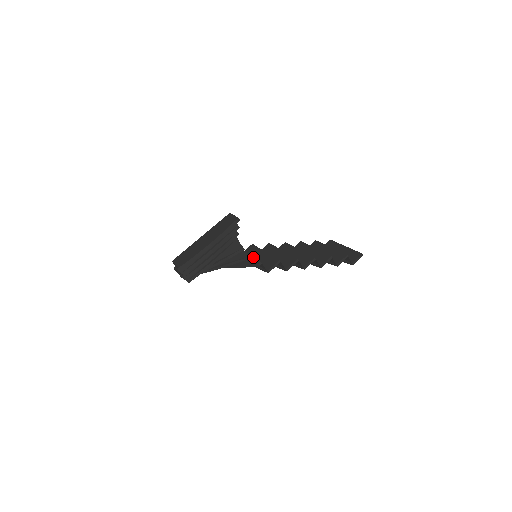
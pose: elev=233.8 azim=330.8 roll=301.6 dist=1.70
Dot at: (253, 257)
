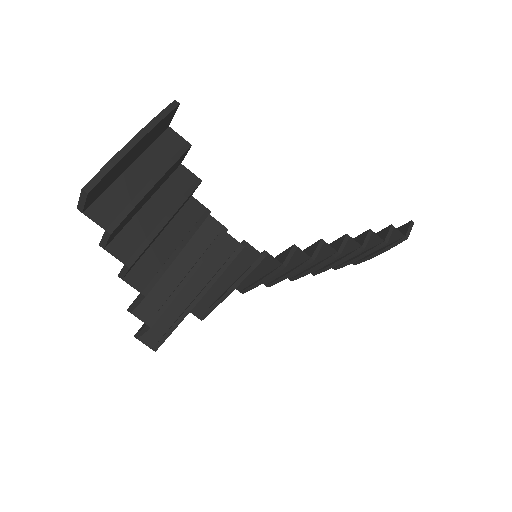
Dot at: (249, 244)
